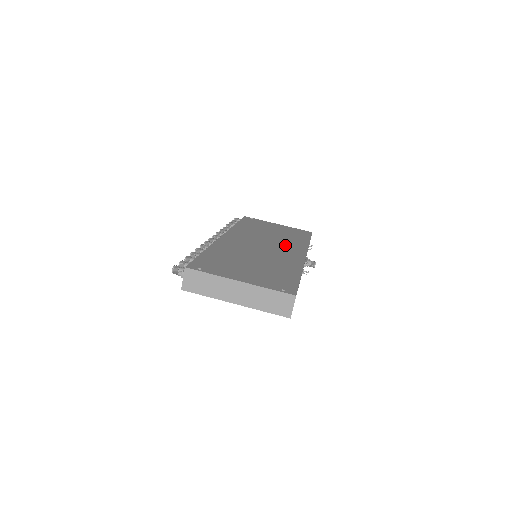
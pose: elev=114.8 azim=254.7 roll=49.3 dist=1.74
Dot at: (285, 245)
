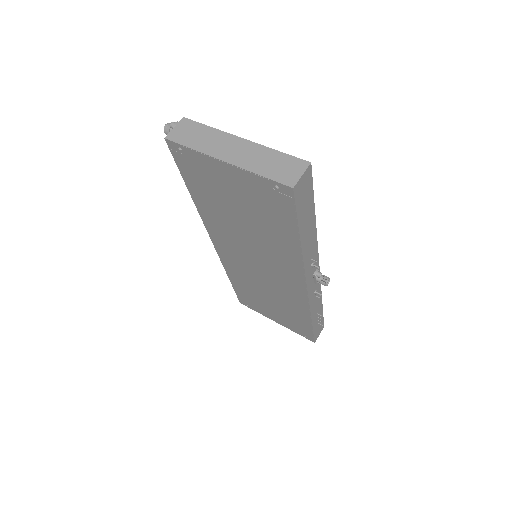
Dot at: occluded
